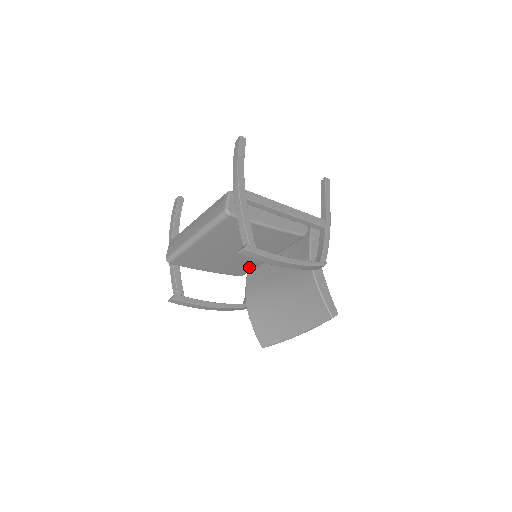
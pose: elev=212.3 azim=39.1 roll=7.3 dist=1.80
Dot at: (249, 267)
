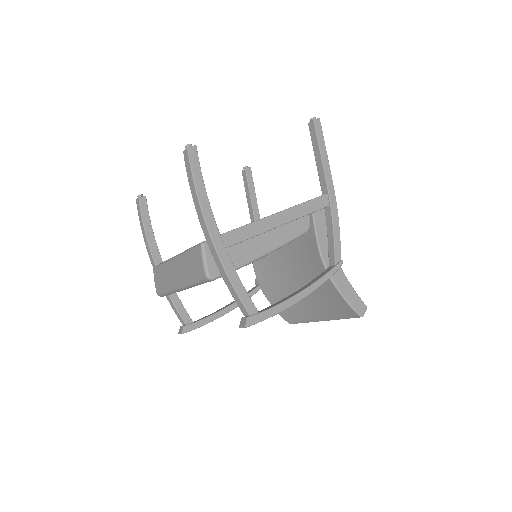
Dot at: occluded
